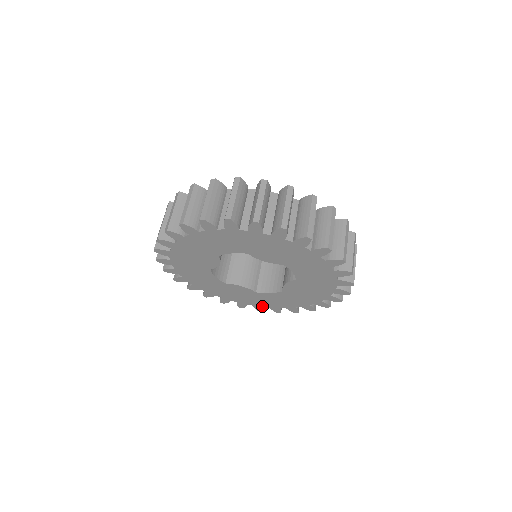
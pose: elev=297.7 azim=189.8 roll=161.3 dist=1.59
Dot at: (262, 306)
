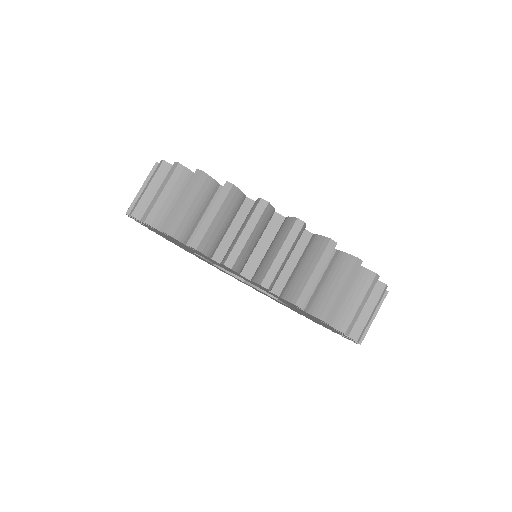
Dot at: occluded
